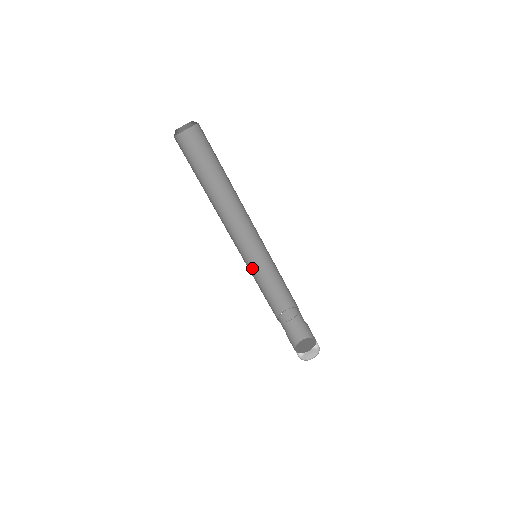
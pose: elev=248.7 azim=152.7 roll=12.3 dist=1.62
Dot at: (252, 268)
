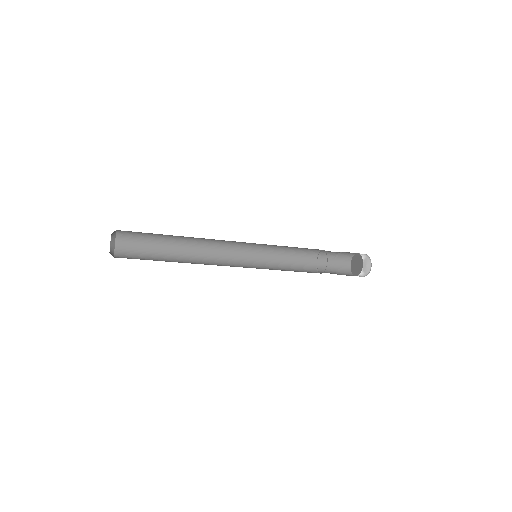
Dot at: (267, 245)
